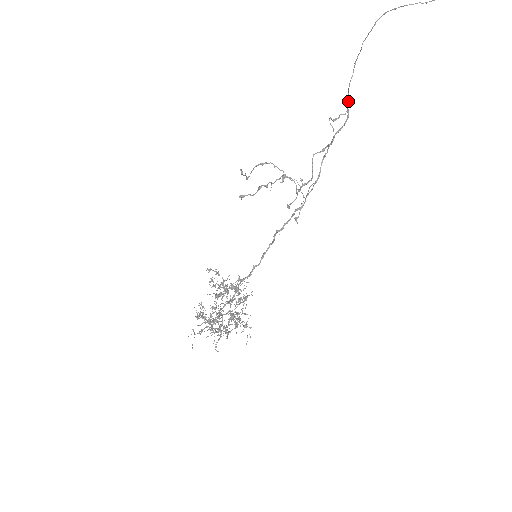
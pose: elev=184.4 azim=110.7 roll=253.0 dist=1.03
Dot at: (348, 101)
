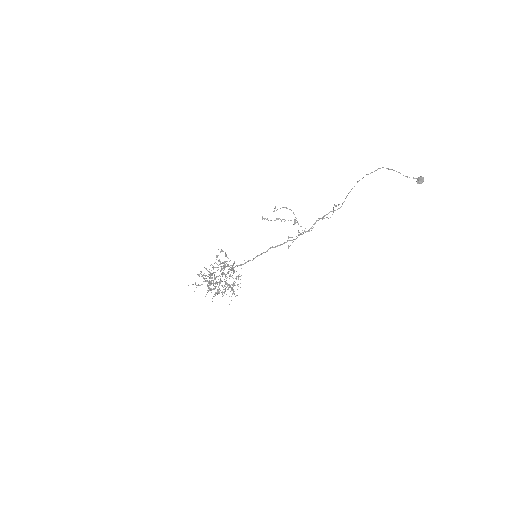
Dot at: occluded
